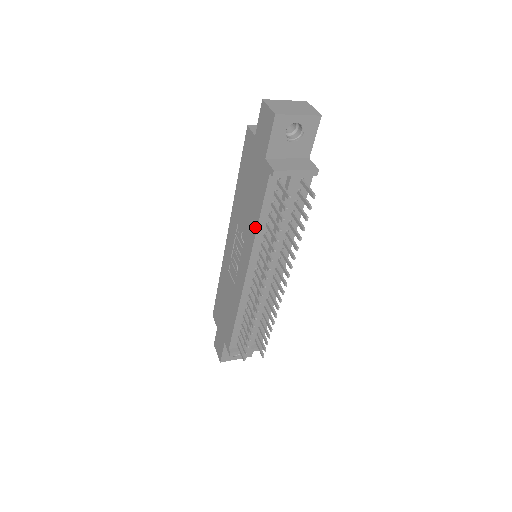
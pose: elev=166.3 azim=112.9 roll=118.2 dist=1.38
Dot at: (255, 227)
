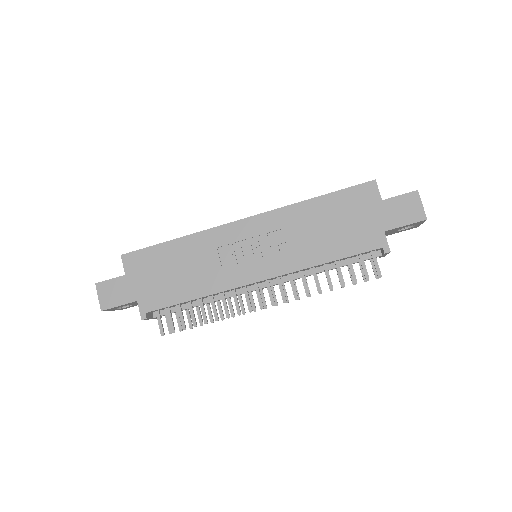
Dot at: (319, 261)
